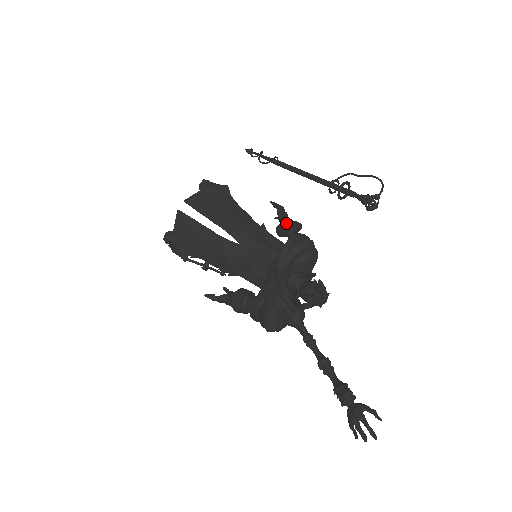
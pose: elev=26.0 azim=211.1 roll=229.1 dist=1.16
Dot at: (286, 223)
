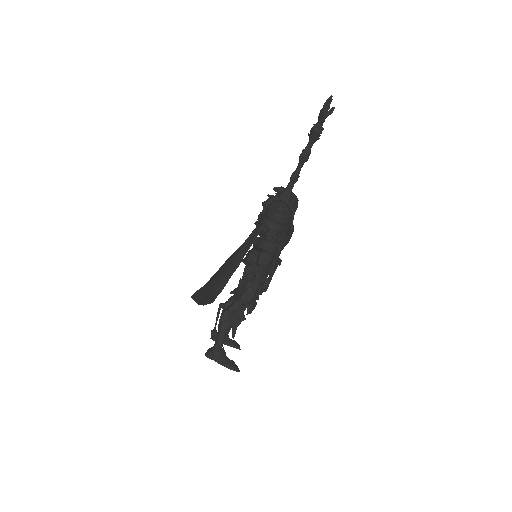
Dot at: (255, 241)
